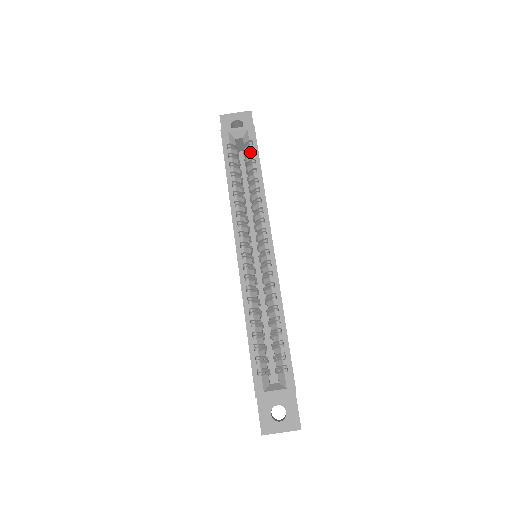
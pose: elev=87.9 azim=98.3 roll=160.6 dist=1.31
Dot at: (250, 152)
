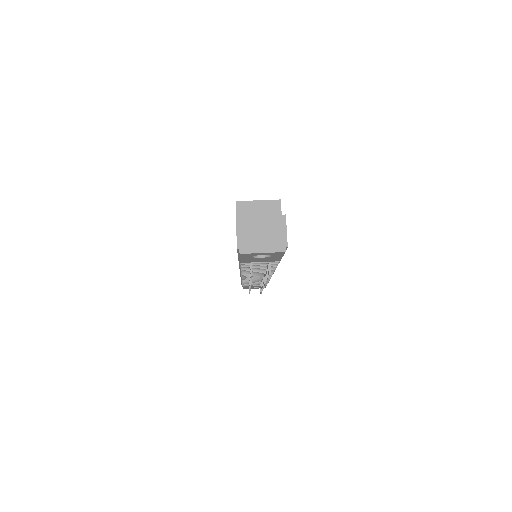
Dot at: occluded
